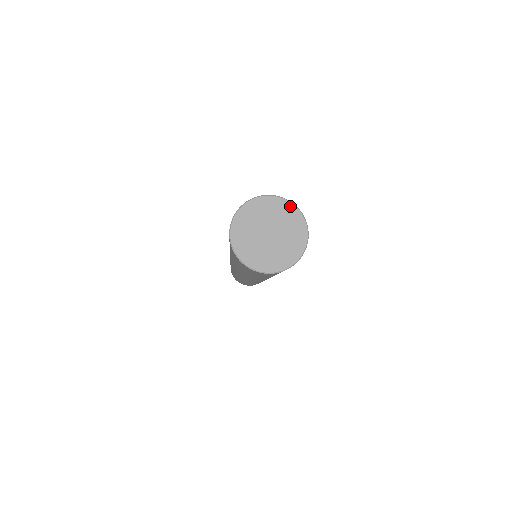
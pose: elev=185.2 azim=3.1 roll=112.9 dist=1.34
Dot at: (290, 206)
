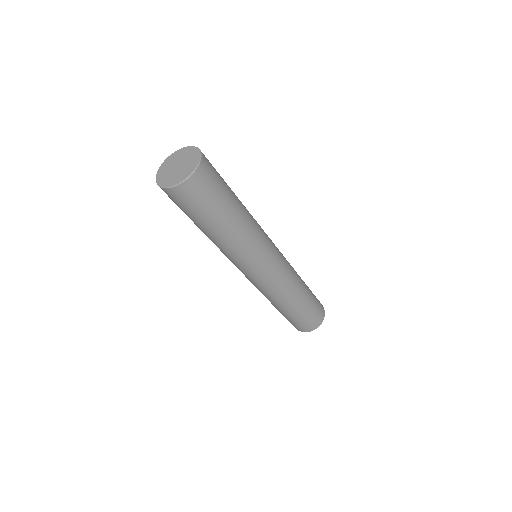
Dot at: (192, 148)
